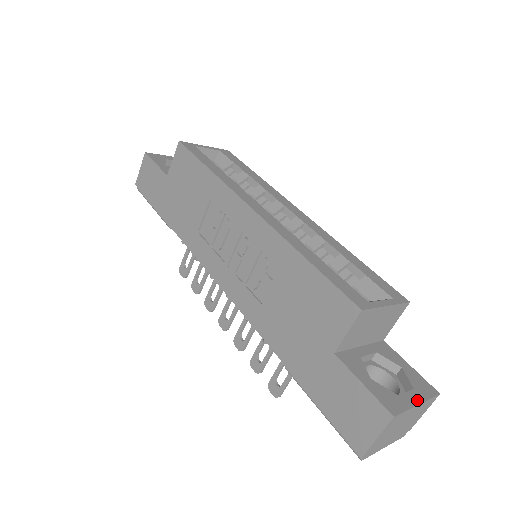
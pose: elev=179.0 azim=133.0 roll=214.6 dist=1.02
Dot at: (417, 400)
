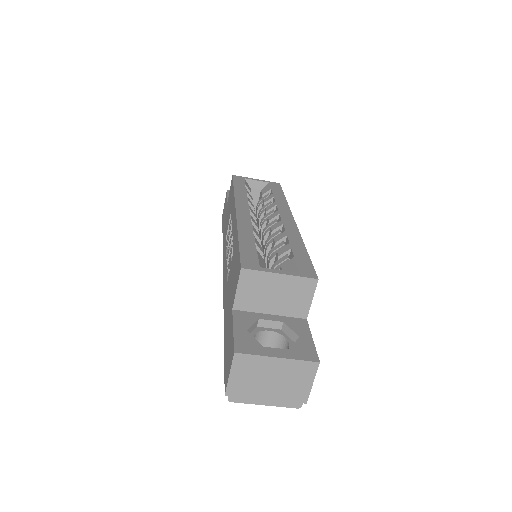
Dot at: (280, 355)
